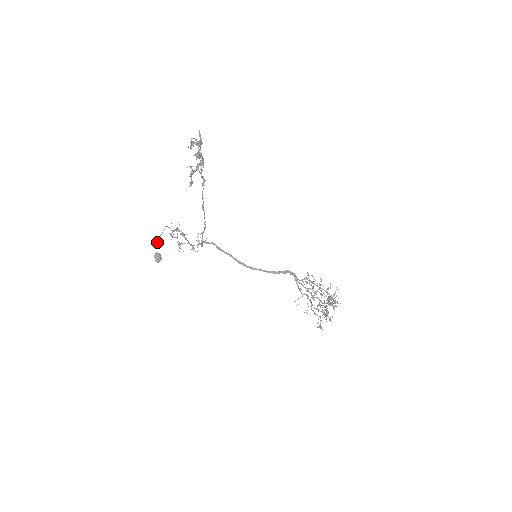
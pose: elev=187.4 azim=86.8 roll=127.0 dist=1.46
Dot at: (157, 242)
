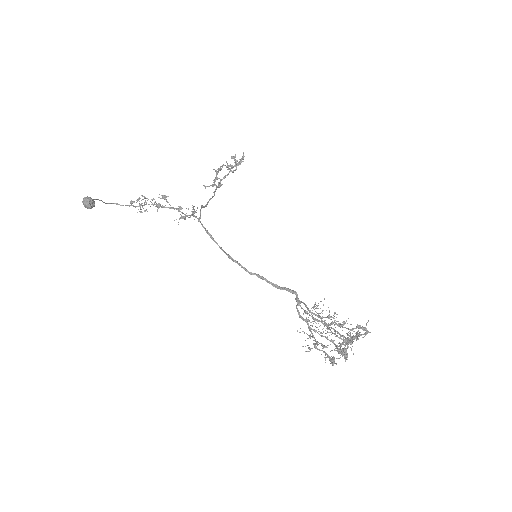
Dot at: (95, 199)
